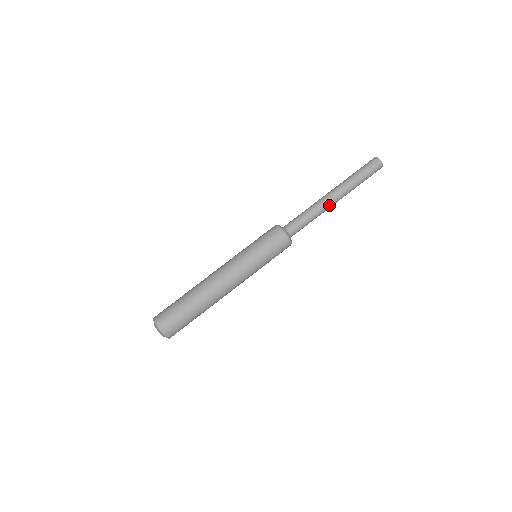
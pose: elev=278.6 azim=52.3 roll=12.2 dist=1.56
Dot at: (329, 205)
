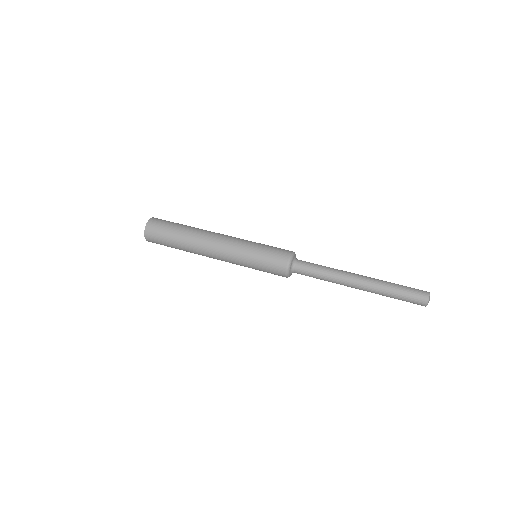
Dot at: (347, 279)
